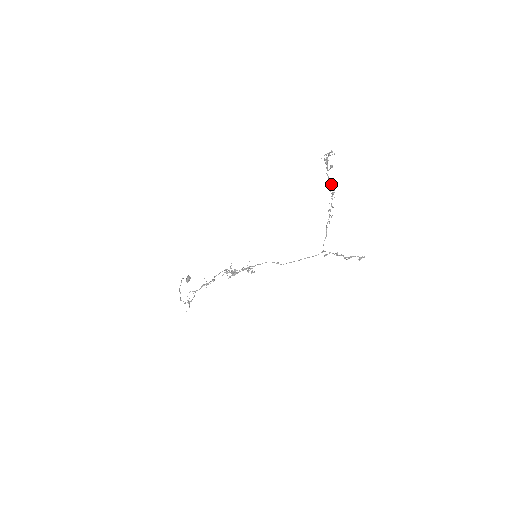
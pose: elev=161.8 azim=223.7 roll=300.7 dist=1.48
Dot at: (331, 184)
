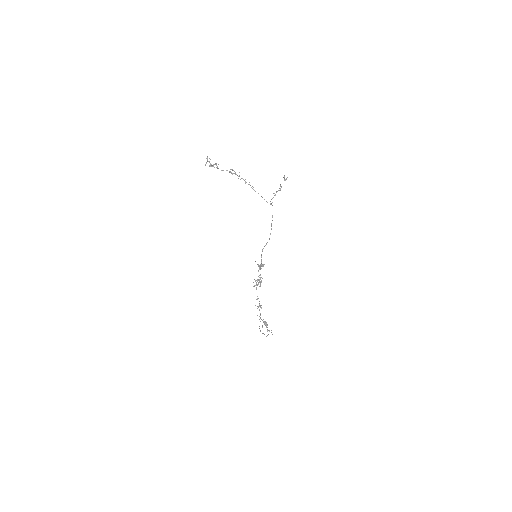
Dot at: (229, 171)
